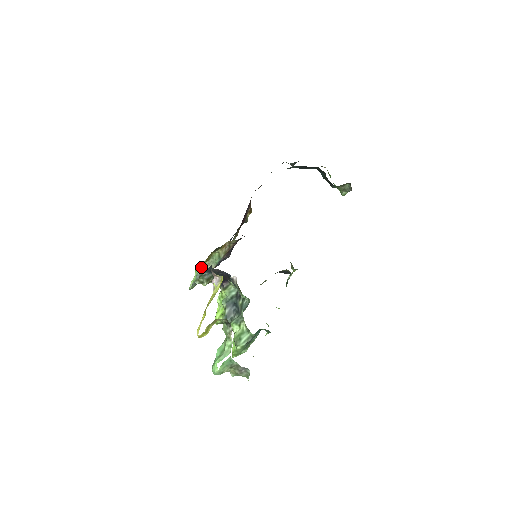
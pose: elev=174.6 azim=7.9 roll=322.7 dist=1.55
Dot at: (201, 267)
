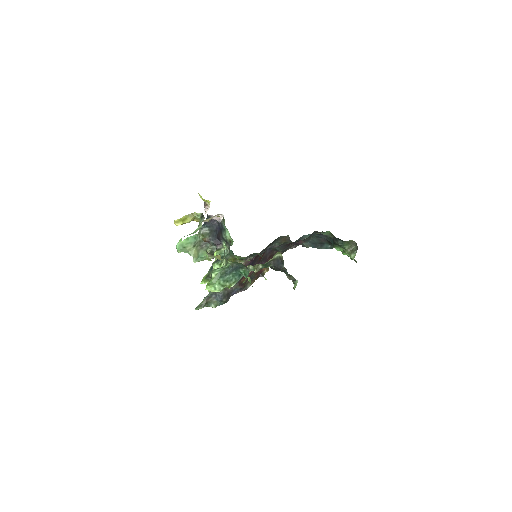
Dot at: occluded
